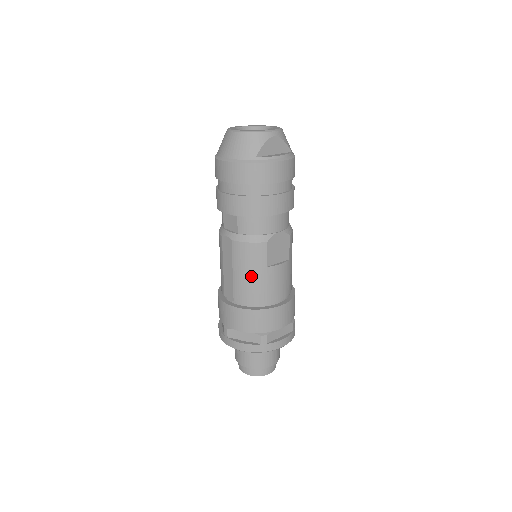
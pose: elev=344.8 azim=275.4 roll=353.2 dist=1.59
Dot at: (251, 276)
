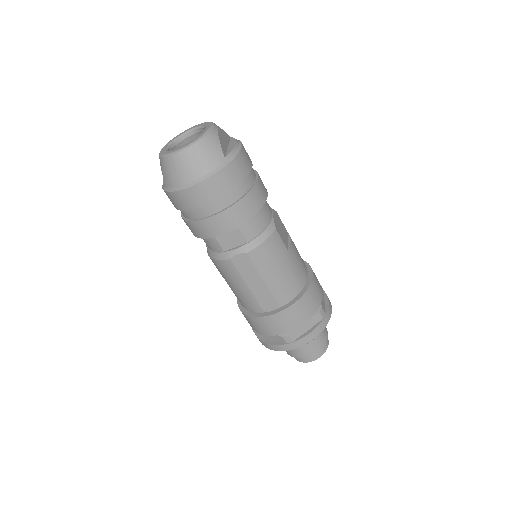
Dot at: (282, 269)
